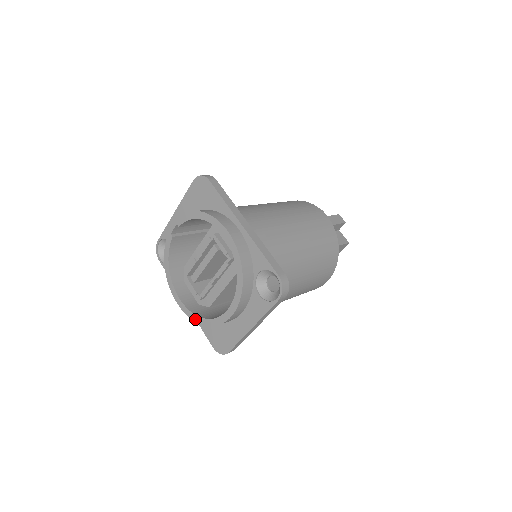
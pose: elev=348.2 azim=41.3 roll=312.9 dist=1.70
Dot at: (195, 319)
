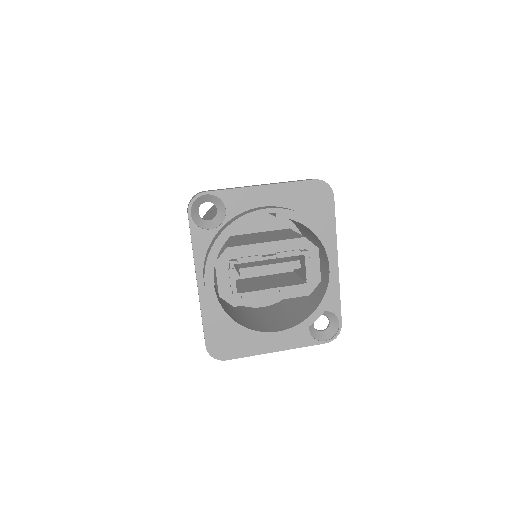
Dot at: (223, 318)
